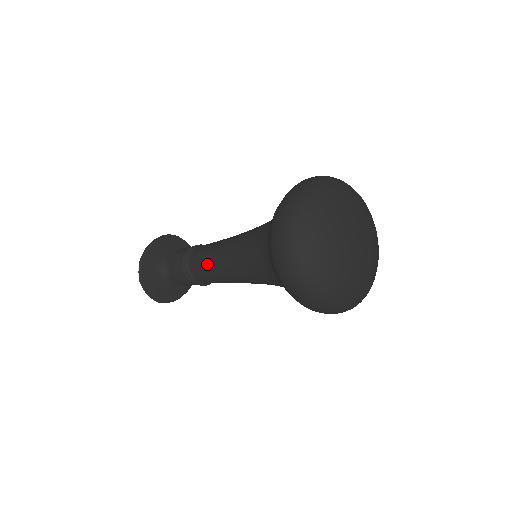
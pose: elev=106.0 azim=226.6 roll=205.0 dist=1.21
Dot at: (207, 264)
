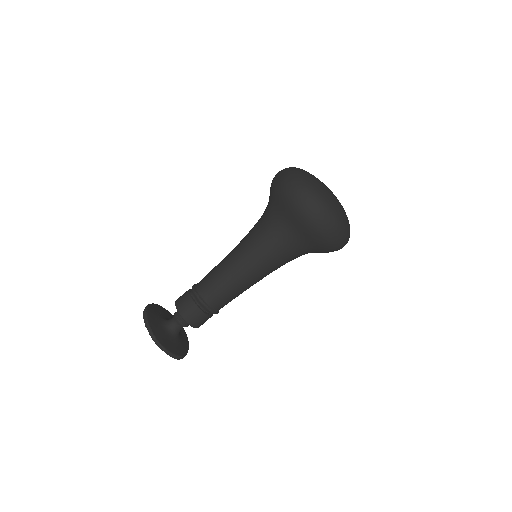
Dot at: (221, 279)
